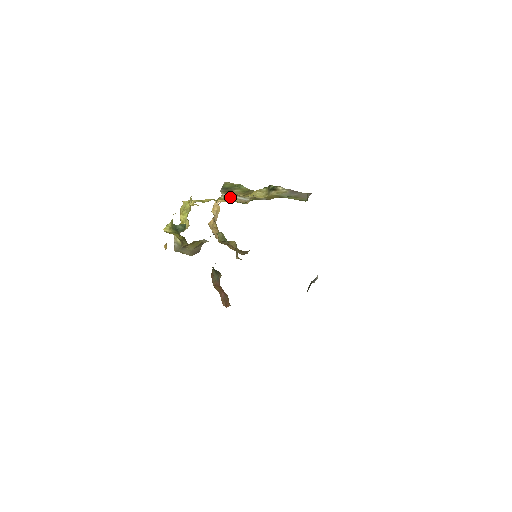
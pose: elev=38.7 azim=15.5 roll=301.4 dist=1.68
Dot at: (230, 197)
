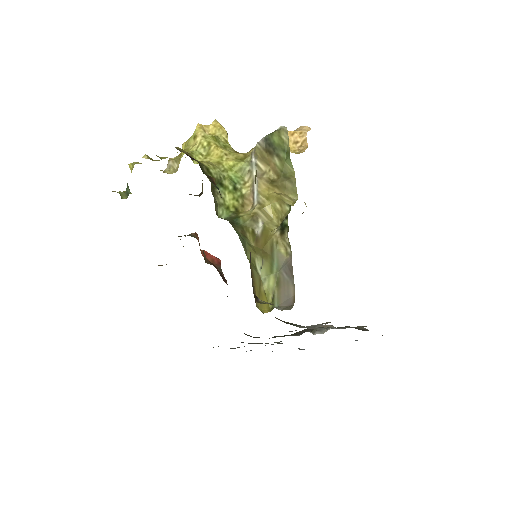
Dot at: (251, 170)
